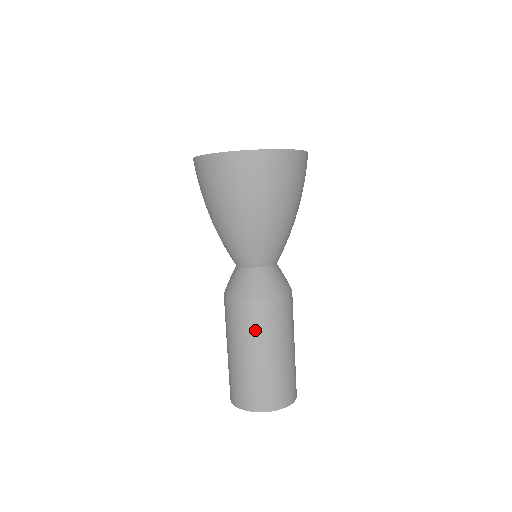
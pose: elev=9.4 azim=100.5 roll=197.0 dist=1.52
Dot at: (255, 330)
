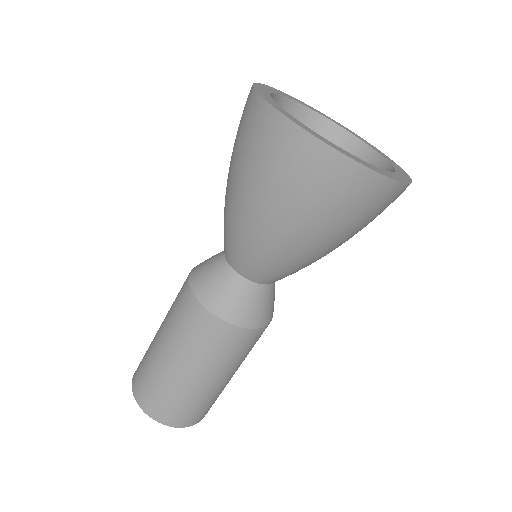
Dot at: (222, 357)
